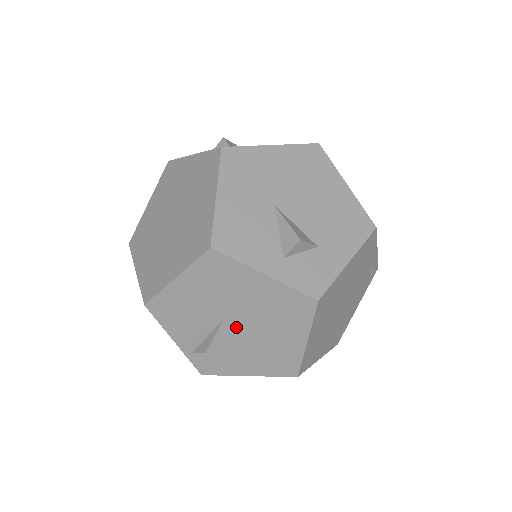
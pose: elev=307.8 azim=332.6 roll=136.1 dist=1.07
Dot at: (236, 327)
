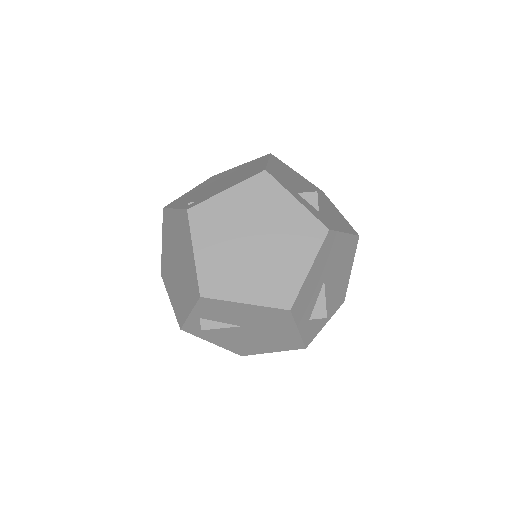
Dot at: (244, 331)
